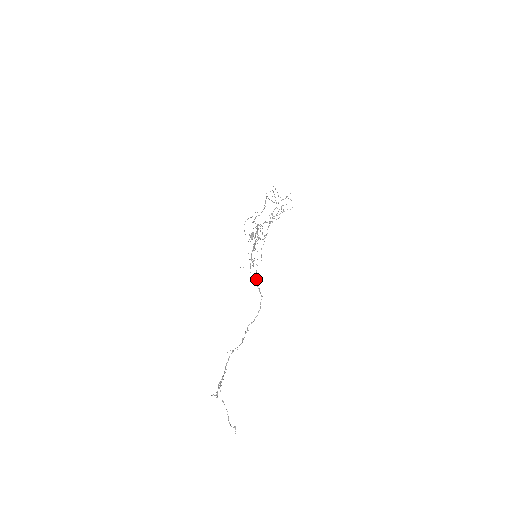
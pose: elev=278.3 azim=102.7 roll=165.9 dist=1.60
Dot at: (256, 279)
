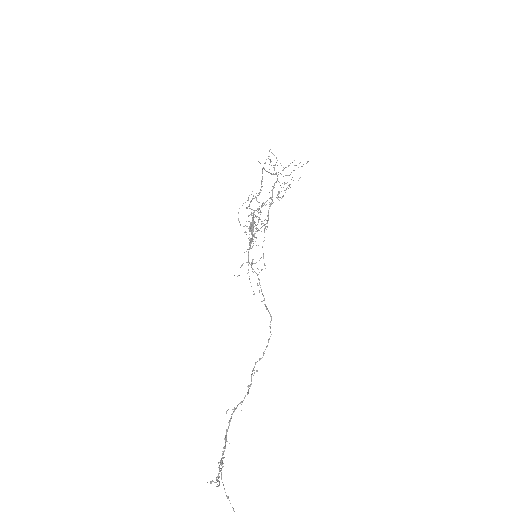
Dot at: (259, 291)
